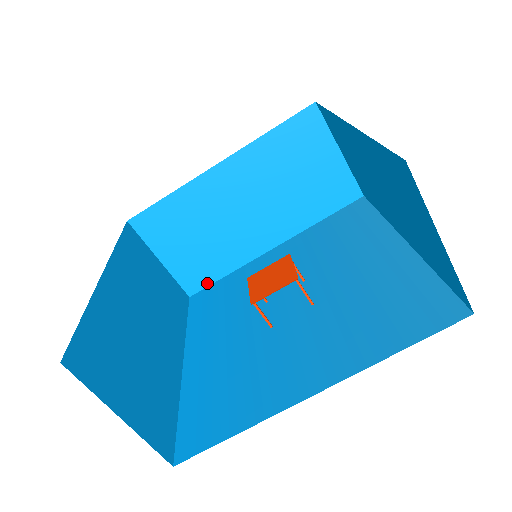
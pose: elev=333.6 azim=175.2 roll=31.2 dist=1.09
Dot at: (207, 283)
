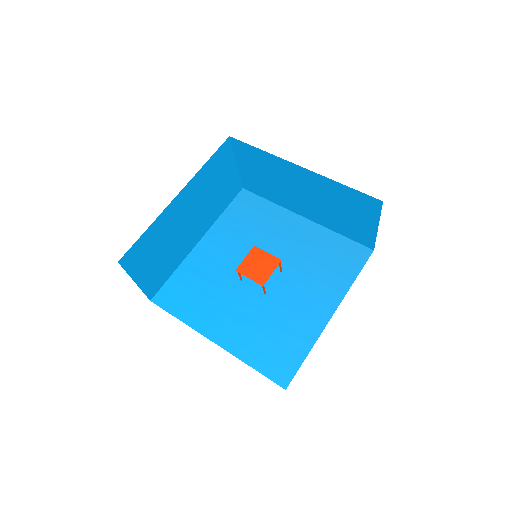
Dot at: (161, 284)
